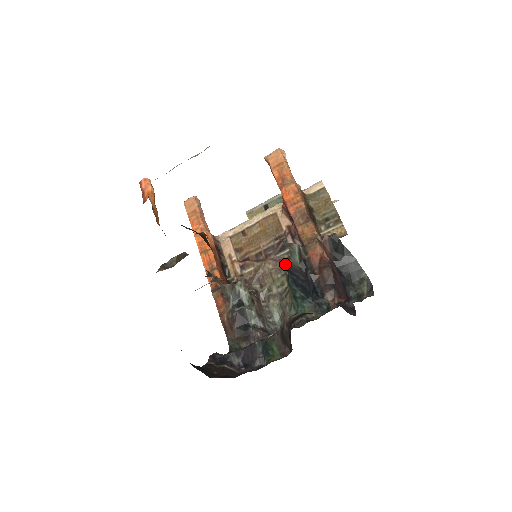
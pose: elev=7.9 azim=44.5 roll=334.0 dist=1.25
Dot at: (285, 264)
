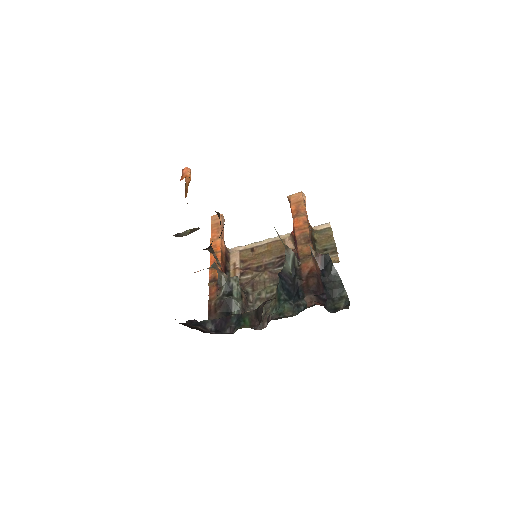
Dot at: occluded
